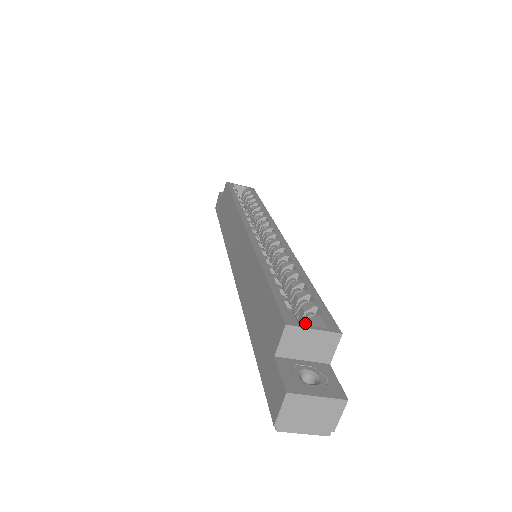
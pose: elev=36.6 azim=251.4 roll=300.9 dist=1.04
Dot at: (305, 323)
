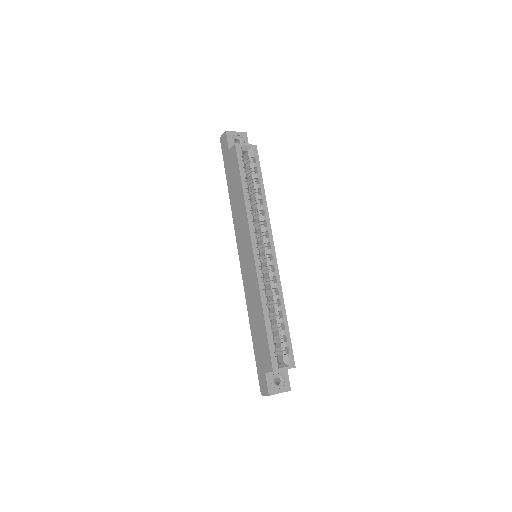
Dot at: (280, 352)
